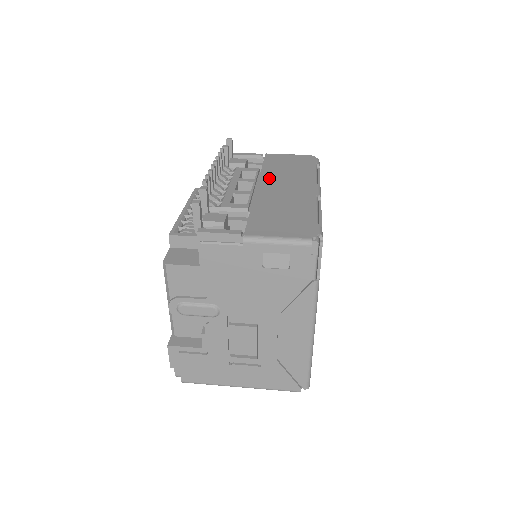
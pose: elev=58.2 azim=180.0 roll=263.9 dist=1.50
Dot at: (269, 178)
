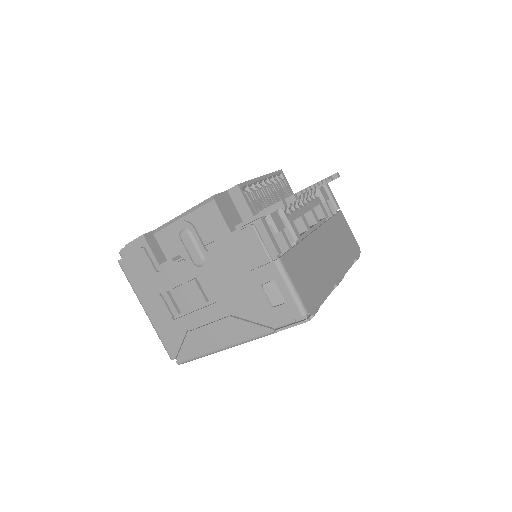
Dot at: (327, 233)
